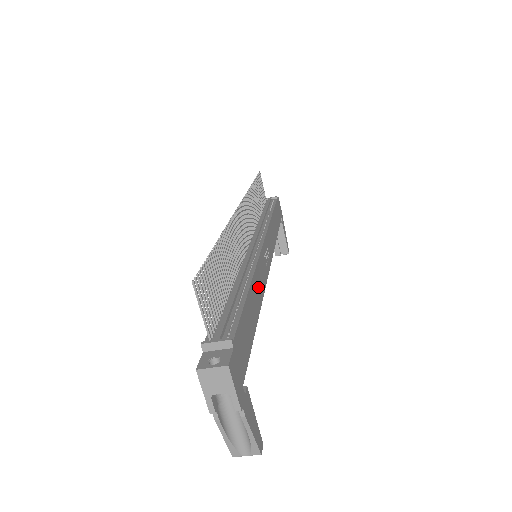
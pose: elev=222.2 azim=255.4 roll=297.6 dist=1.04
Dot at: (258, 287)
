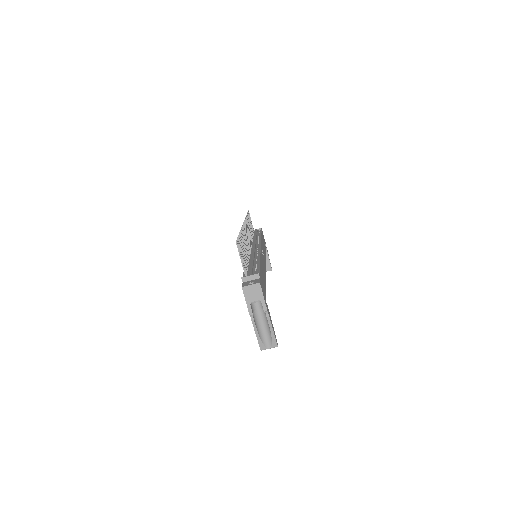
Dot at: (263, 266)
